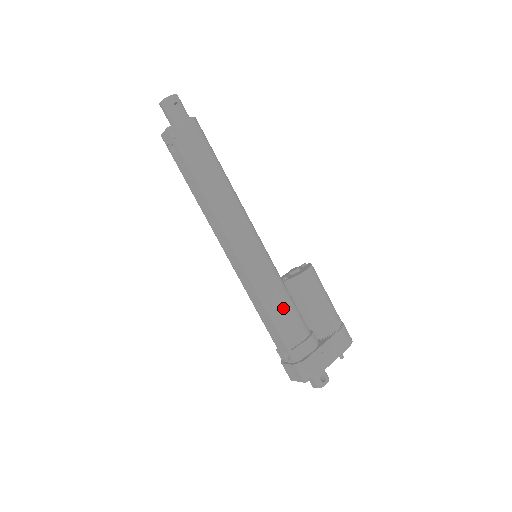
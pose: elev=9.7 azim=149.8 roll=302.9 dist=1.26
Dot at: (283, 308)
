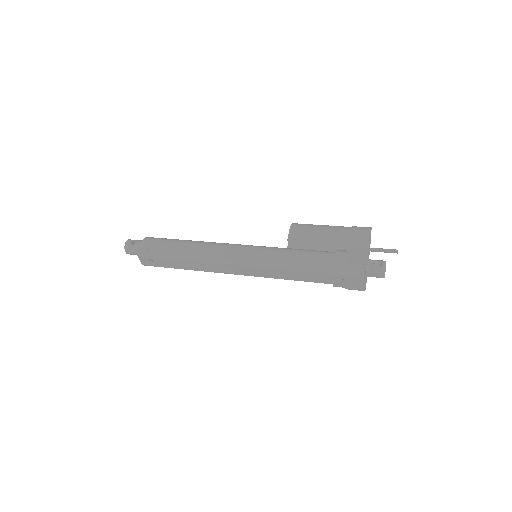
Dot at: (299, 258)
